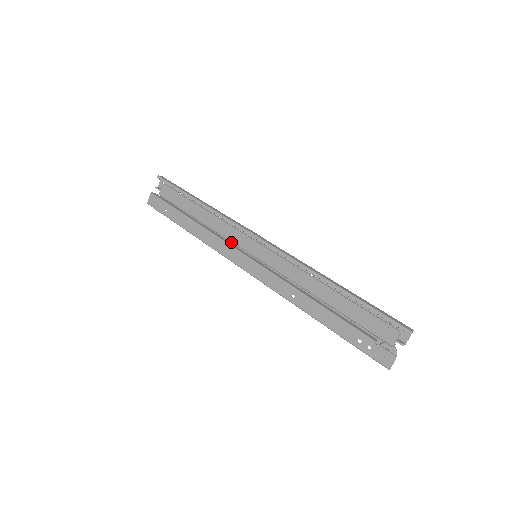
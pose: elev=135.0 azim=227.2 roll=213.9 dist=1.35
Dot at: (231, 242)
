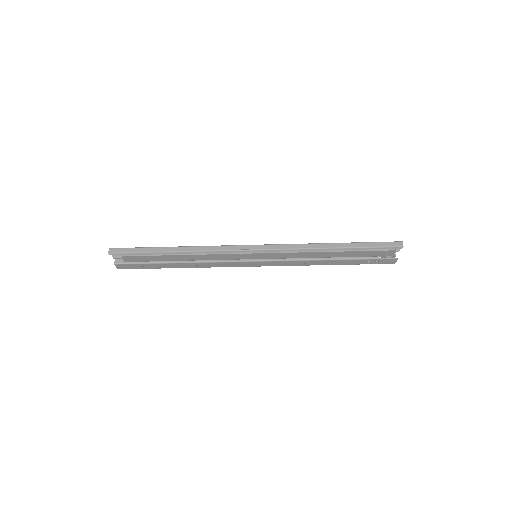
Dot at: occluded
